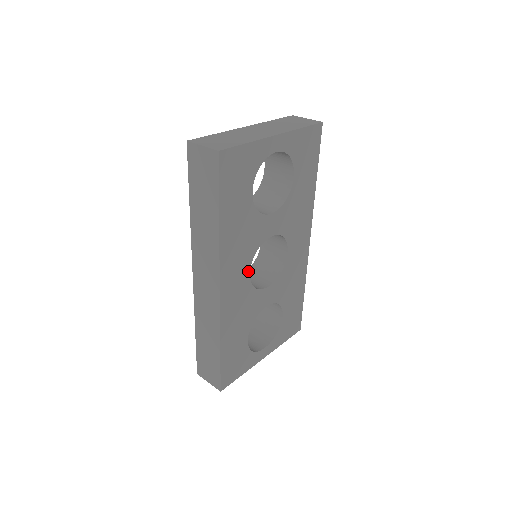
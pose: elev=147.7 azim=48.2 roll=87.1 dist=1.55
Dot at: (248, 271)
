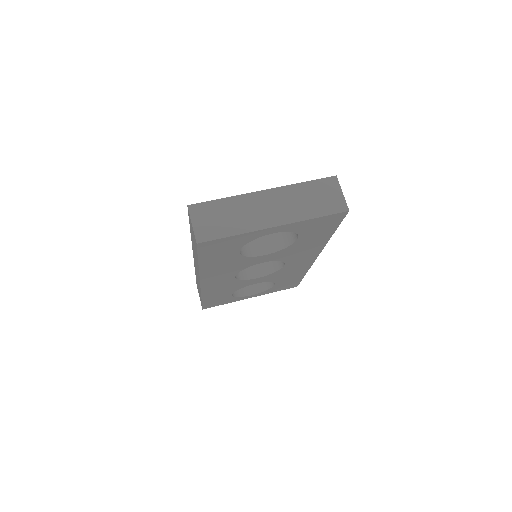
Dot at: (233, 276)
